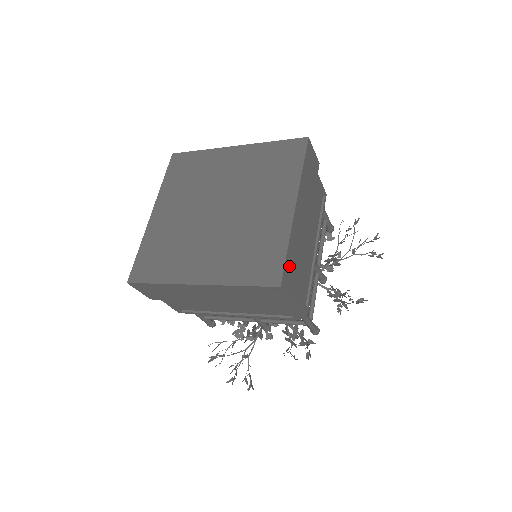
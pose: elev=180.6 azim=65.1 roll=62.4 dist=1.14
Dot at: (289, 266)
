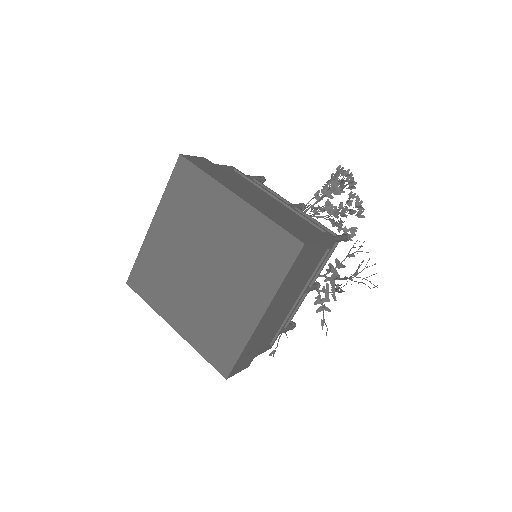
Dot at: (243, 358)
